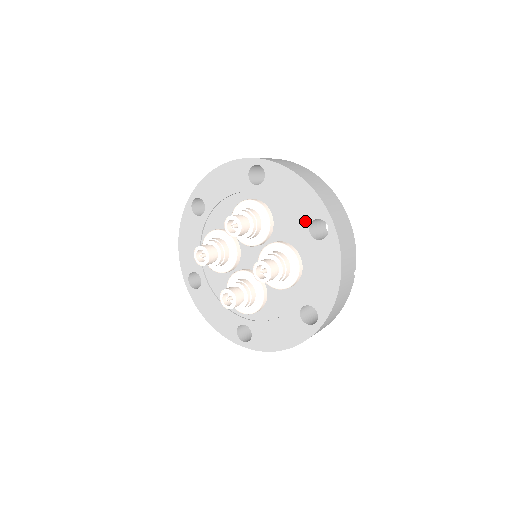
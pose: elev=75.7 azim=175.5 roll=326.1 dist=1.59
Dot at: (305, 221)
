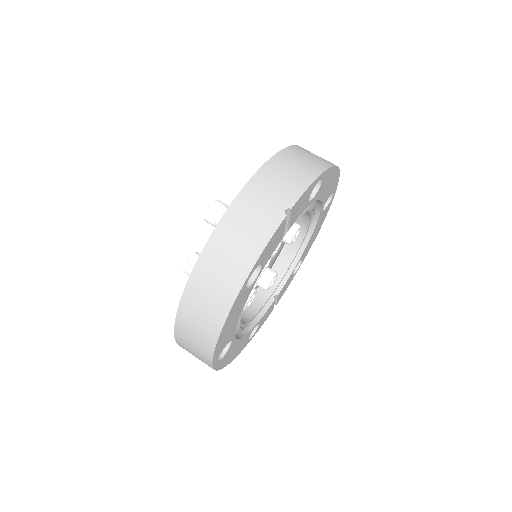
Dot at: occluded
